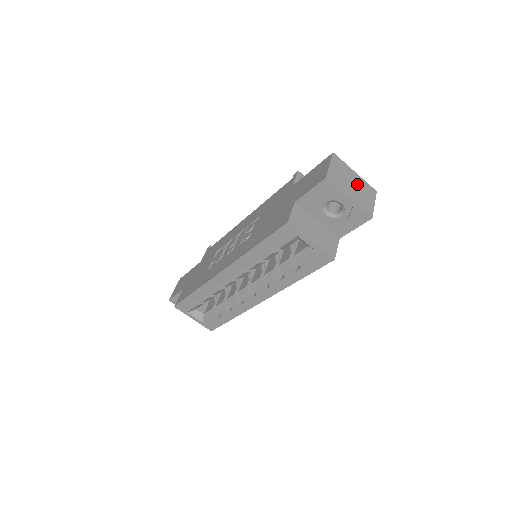
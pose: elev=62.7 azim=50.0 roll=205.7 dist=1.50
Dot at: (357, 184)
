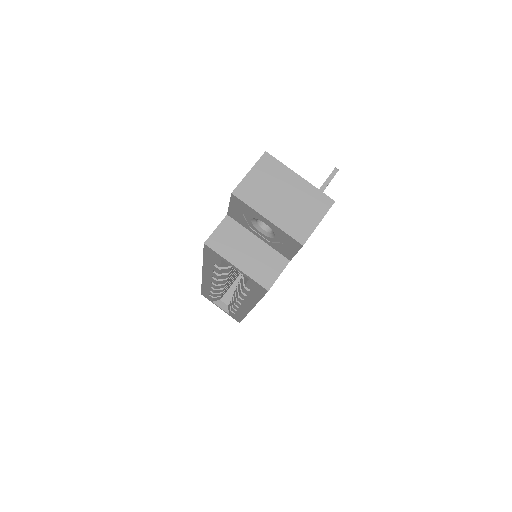
Dot at: (295, 195)
